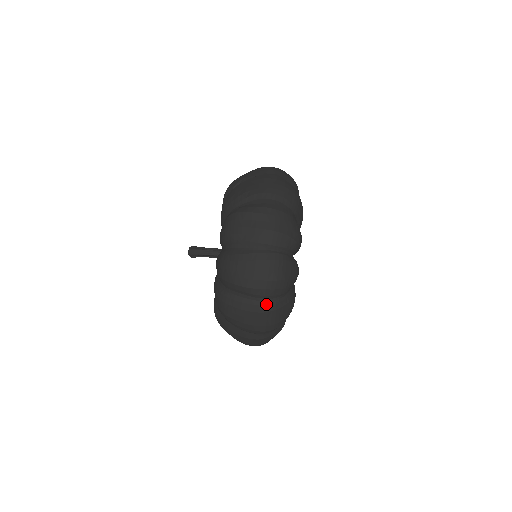
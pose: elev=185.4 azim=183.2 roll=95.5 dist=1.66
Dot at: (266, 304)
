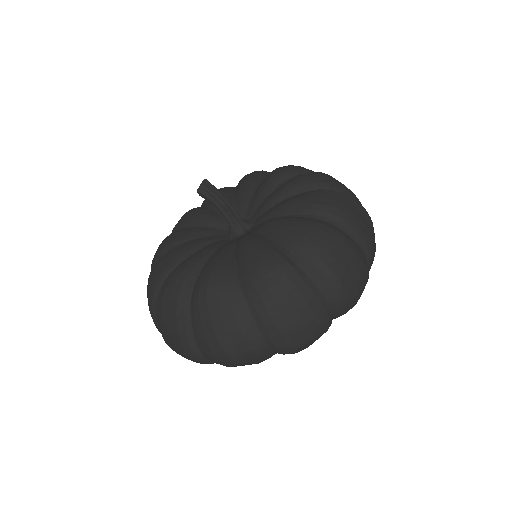
Dot at: (330, 315)
